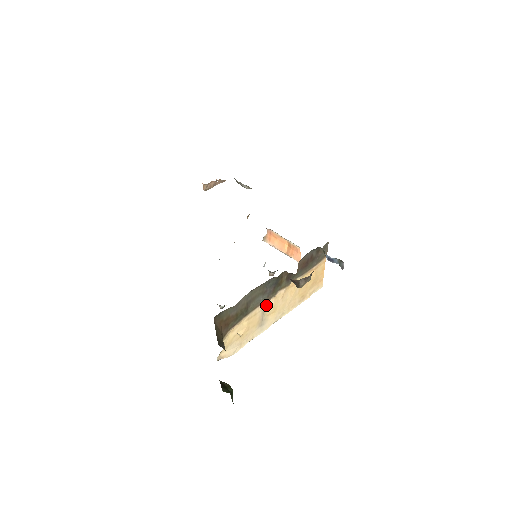
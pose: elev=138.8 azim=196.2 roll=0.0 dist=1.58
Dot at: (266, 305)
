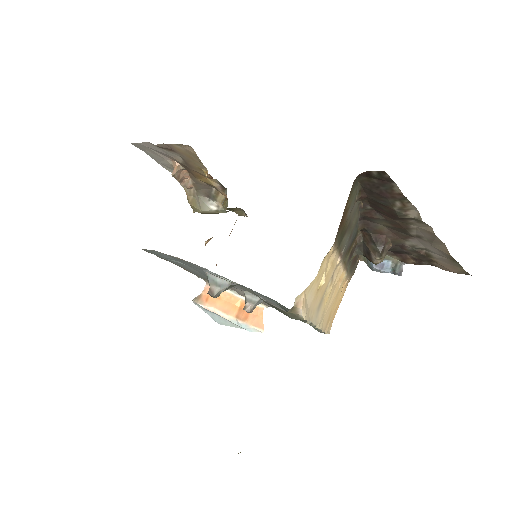
Dot at: (334, 271)
